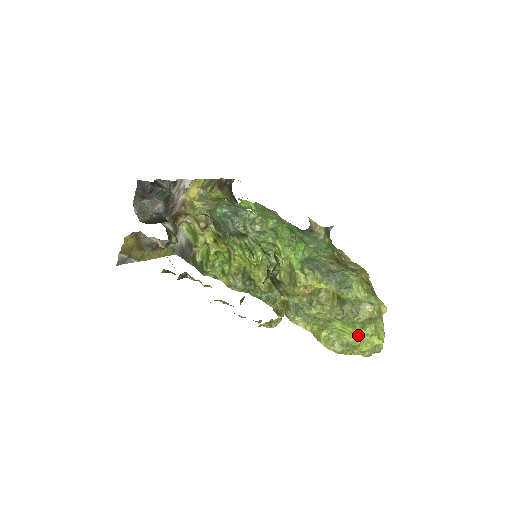
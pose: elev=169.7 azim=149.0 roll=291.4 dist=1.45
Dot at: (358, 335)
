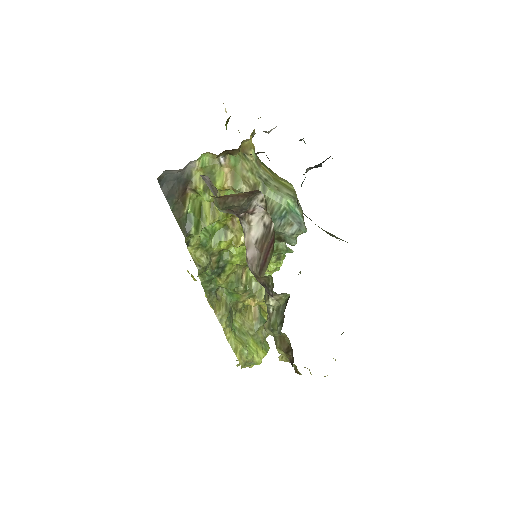
Dot at: (263, 357)
